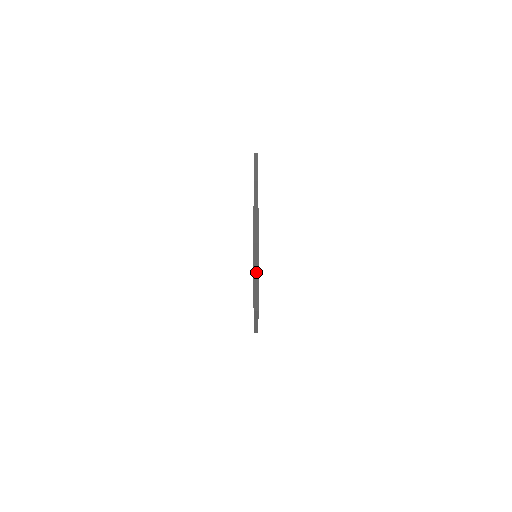
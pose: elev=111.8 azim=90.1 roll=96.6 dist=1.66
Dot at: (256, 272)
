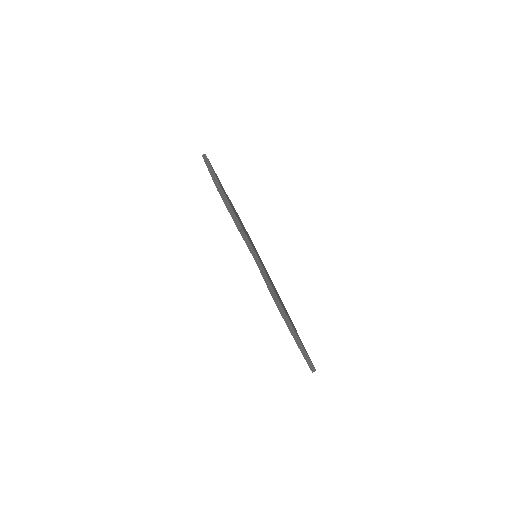
Dot at: (307, 358)
